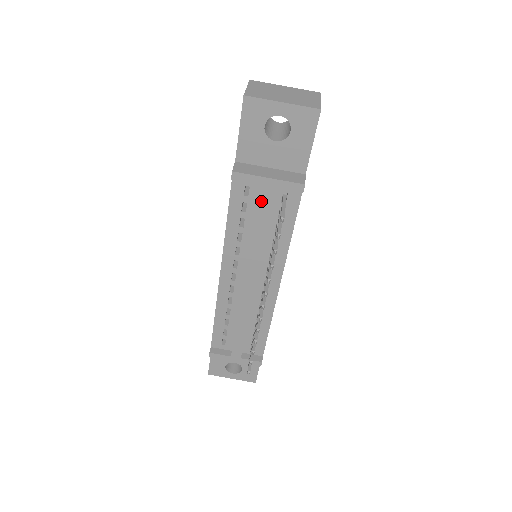
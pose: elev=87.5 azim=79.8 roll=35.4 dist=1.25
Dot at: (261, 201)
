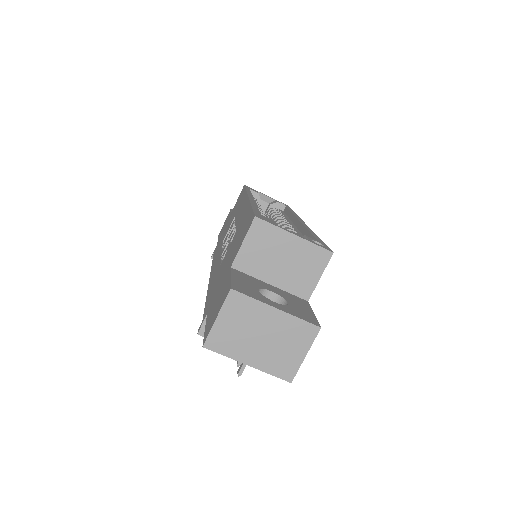
Dot at: occluded
